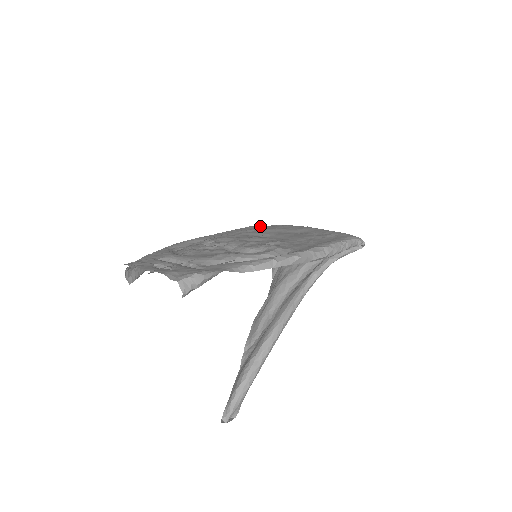
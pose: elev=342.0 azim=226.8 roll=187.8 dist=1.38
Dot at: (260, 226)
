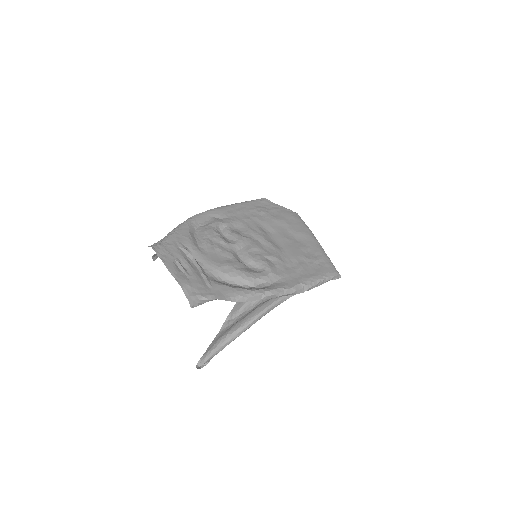
Dot at: (272, 203)
